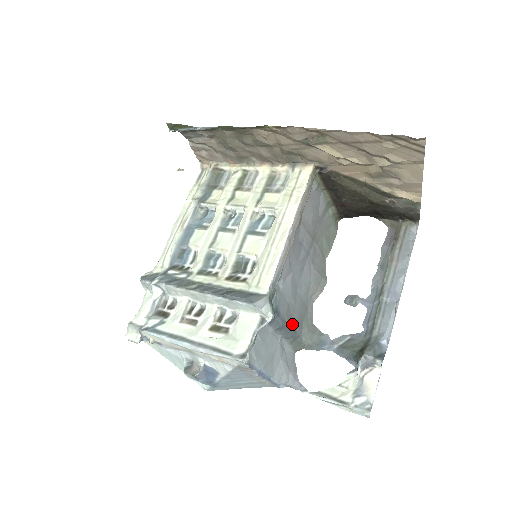
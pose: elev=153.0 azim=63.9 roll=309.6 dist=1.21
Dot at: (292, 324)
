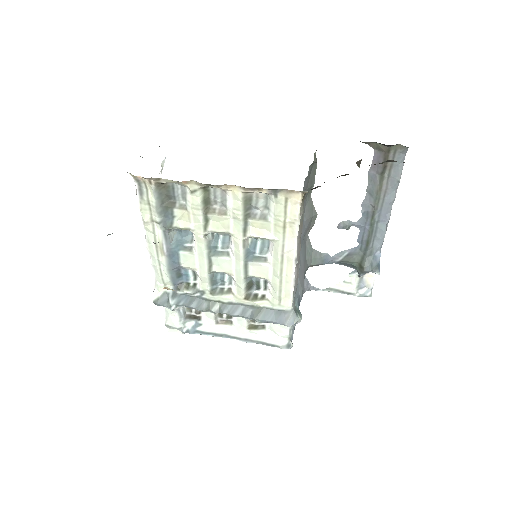
Dot at: (303, 279)
